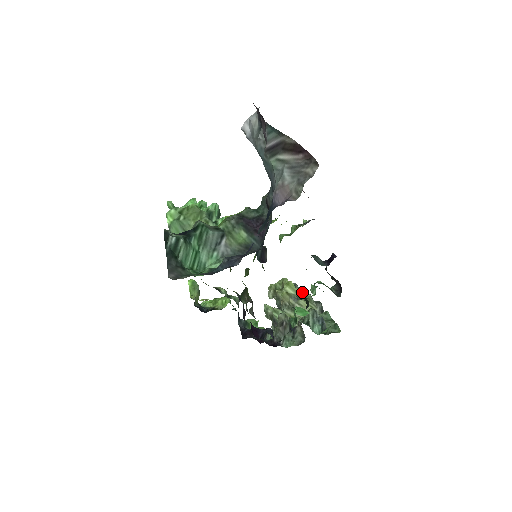
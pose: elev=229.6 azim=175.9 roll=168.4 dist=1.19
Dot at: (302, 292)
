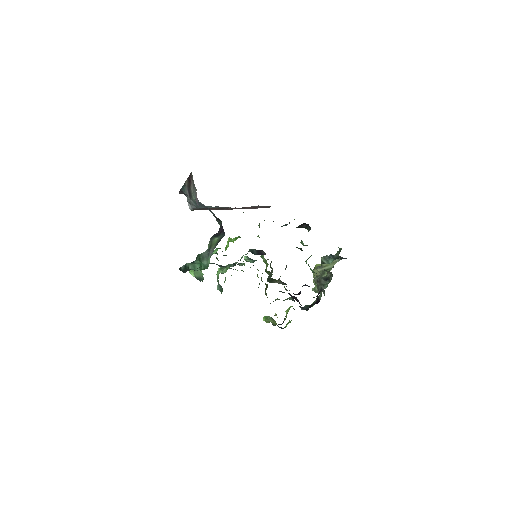
Dot at: occluded
